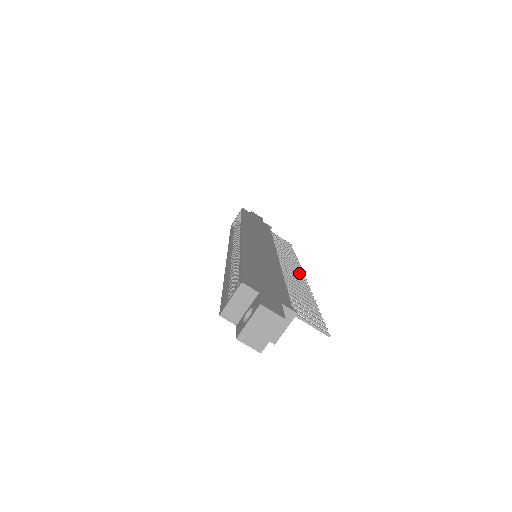
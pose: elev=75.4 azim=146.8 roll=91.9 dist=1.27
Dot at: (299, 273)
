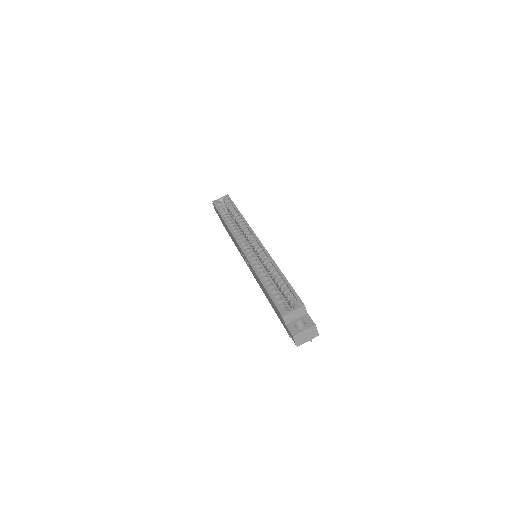
Dot at: occluded
